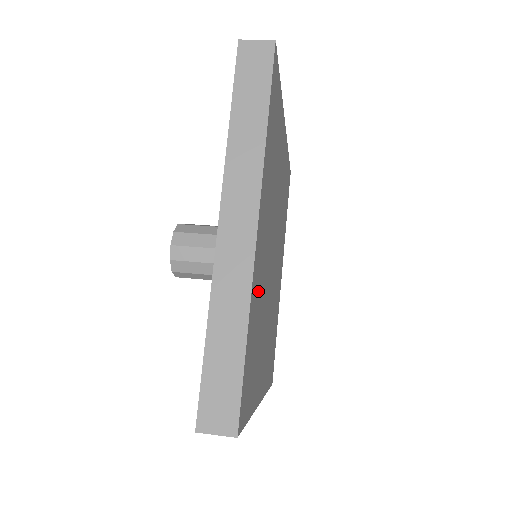
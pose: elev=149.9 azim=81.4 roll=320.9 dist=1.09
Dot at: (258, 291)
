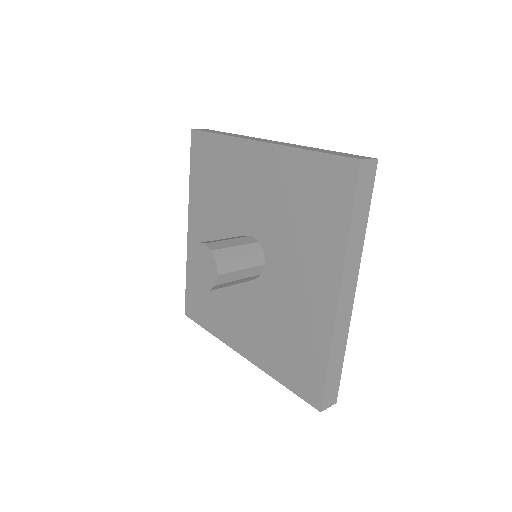
Dot at: occluded
